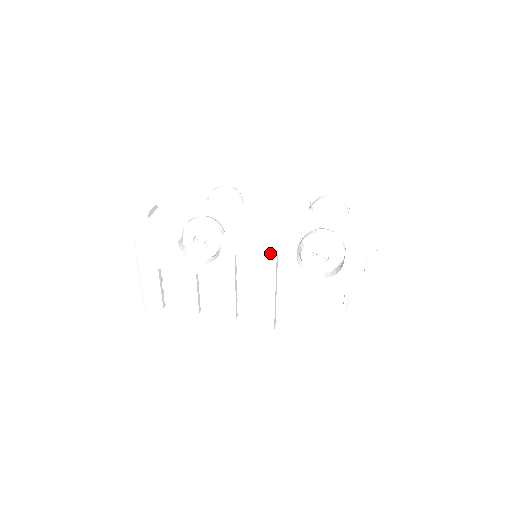
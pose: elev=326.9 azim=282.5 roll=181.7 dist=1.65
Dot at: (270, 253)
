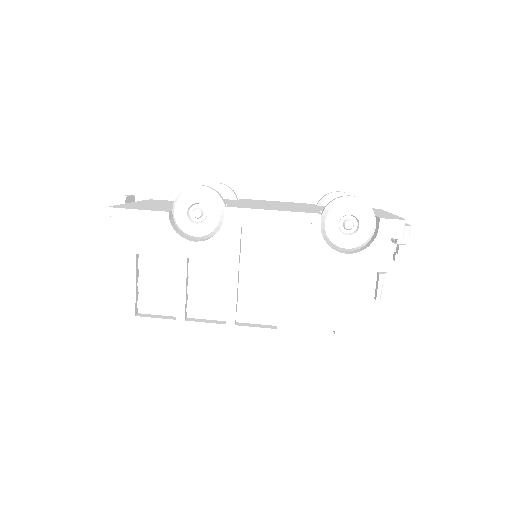
Dot at: (287, 221)
